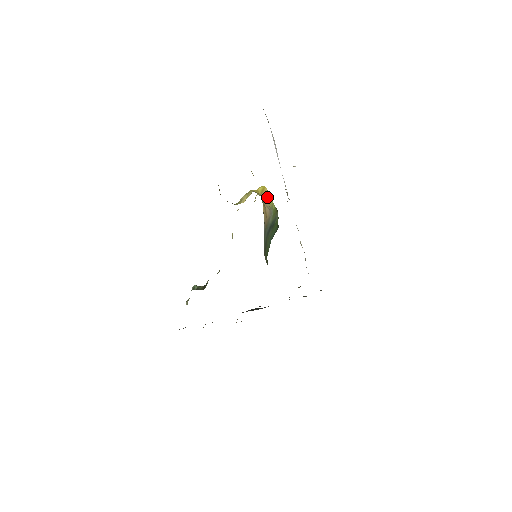
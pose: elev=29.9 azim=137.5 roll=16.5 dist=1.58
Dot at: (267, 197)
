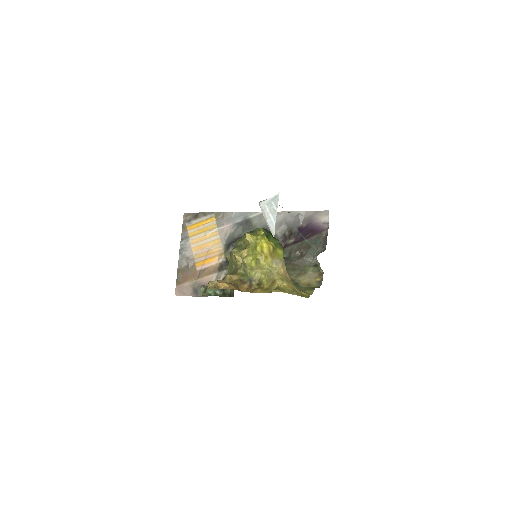
Dot at: (275, 252)
